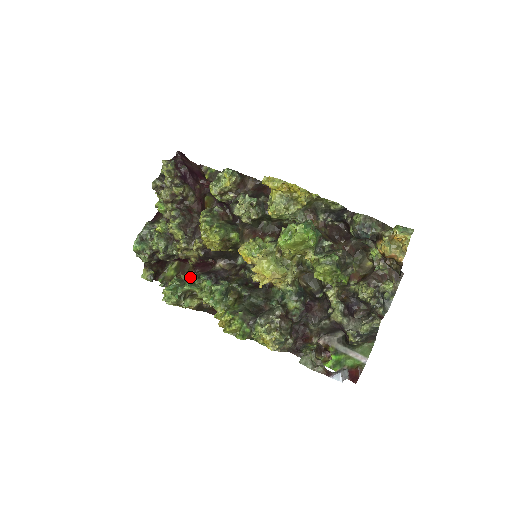
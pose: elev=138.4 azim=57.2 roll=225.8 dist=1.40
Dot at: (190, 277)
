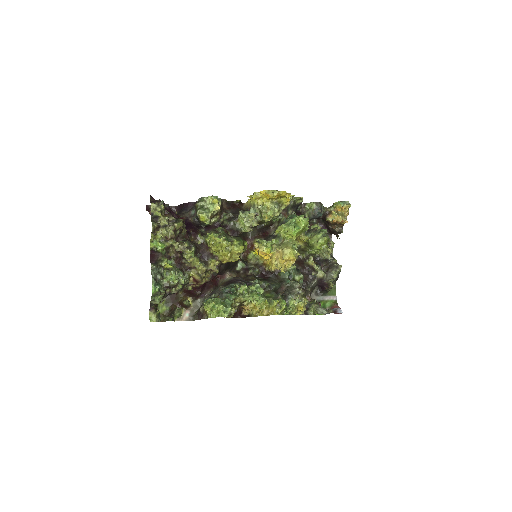
Dot at: (228, 289)
